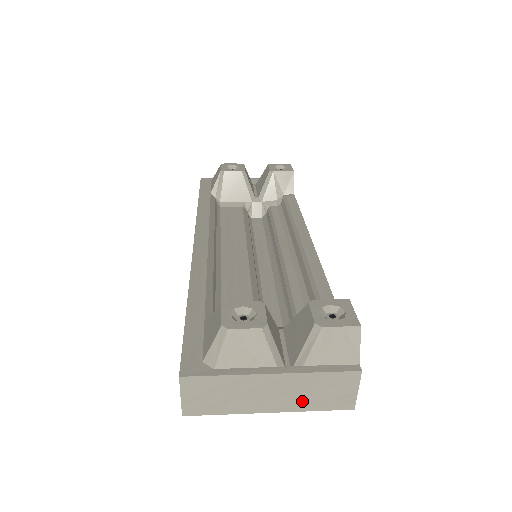
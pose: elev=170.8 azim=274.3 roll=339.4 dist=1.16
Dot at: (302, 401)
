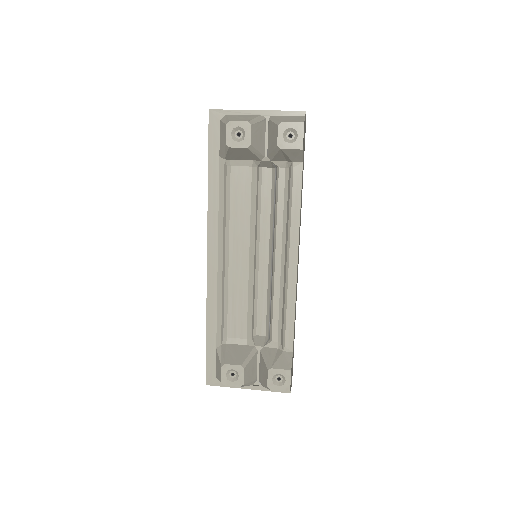
Dot at: occluded
